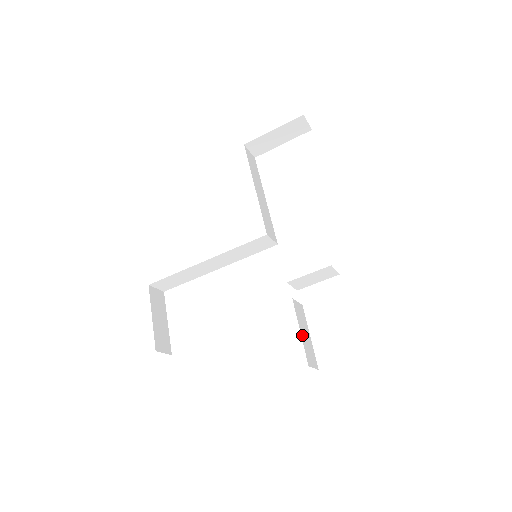
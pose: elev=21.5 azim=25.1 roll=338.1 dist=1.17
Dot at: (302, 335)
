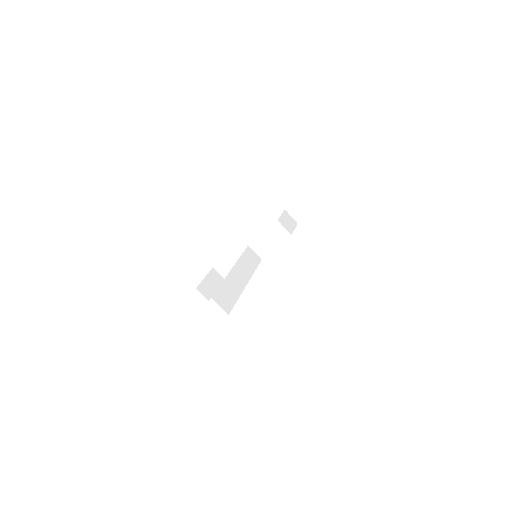
Dot at: occluded
